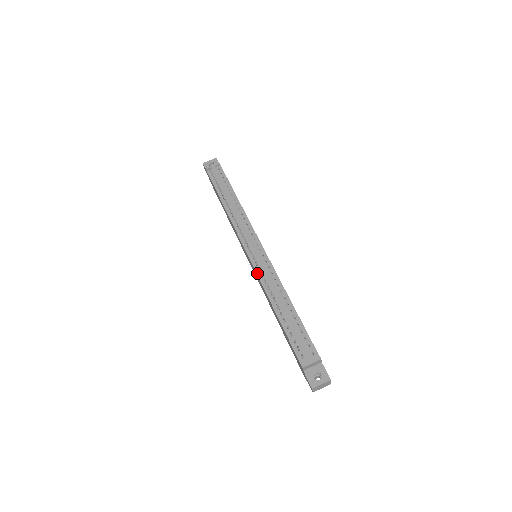
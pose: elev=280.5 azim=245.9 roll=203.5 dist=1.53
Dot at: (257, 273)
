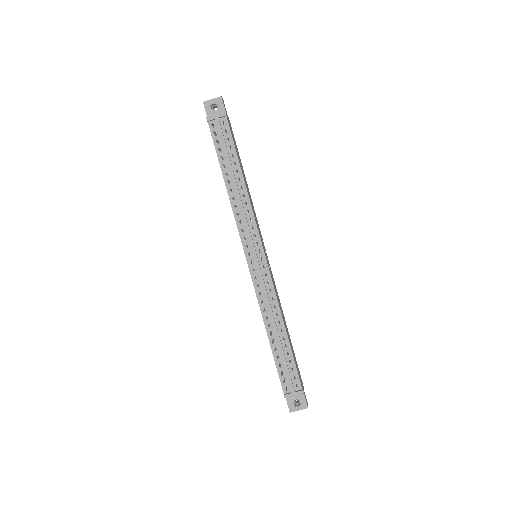
Dot at: (255, 287)
